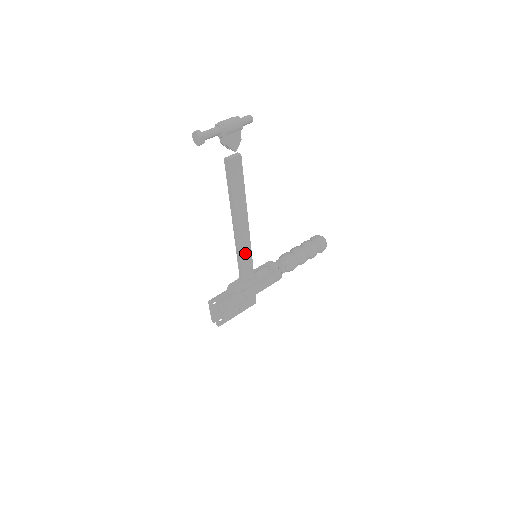
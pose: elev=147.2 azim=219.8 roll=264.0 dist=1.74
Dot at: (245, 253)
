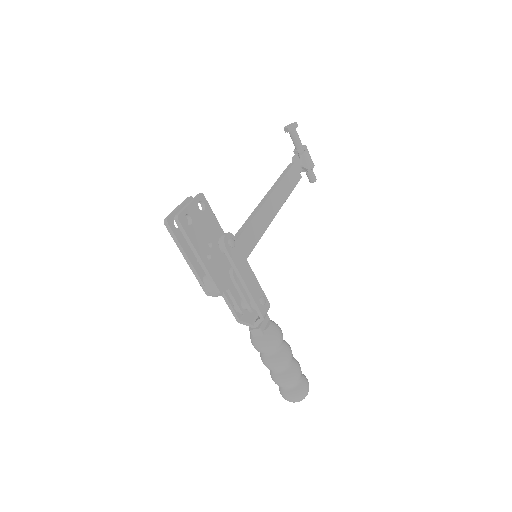
Dot at: (256, 228)
